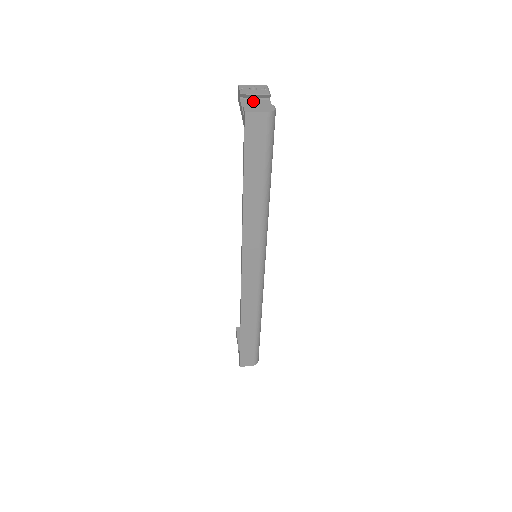
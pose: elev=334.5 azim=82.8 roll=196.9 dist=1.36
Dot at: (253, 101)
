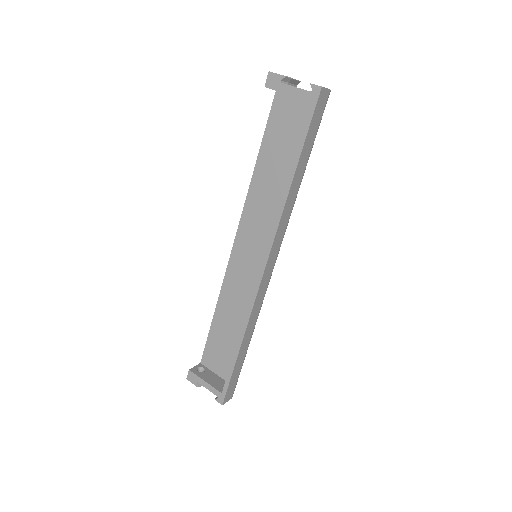
Dot at: (291, 85)
